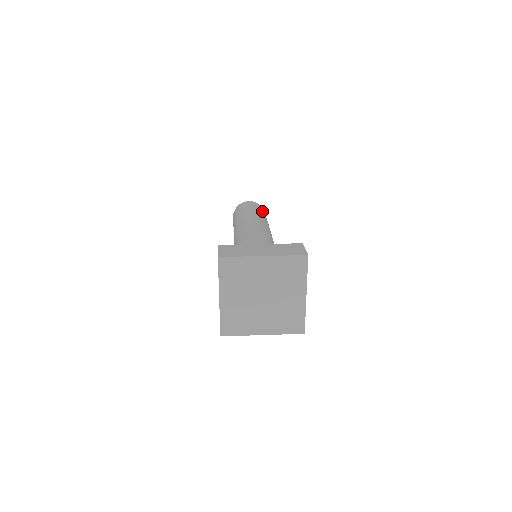
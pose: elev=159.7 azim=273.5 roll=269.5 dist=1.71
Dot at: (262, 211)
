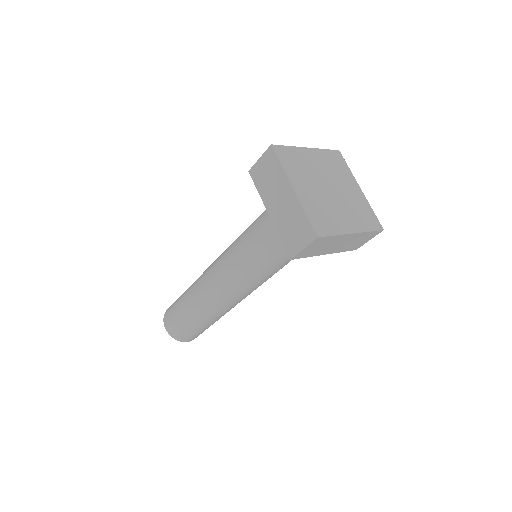
Dot at: occluded
